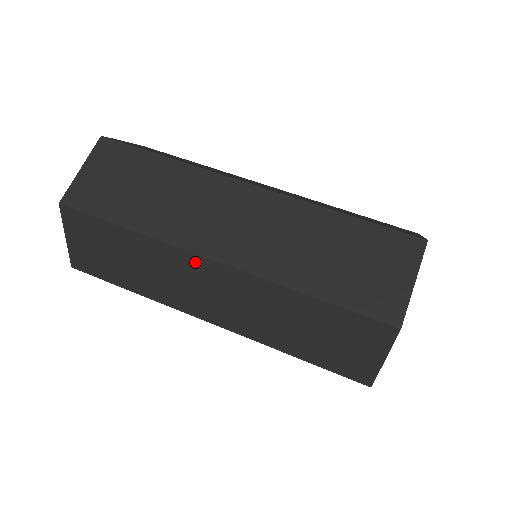
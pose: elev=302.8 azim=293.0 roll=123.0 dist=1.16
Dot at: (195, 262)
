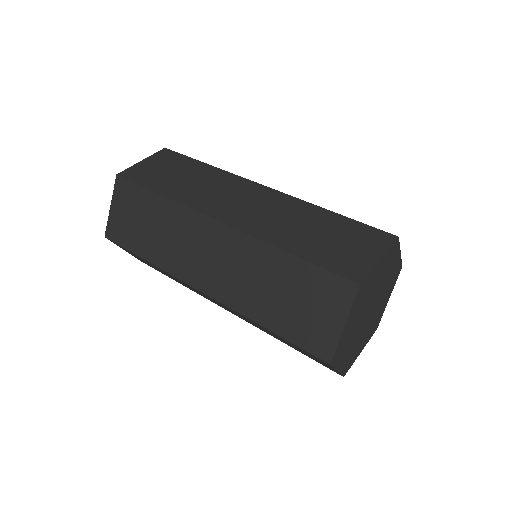
Dot at: (203, 223)
